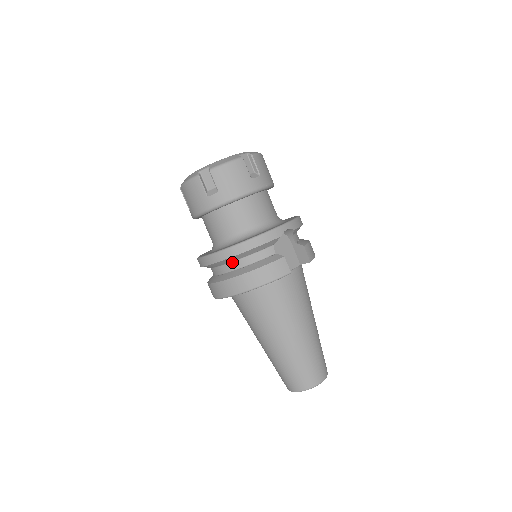
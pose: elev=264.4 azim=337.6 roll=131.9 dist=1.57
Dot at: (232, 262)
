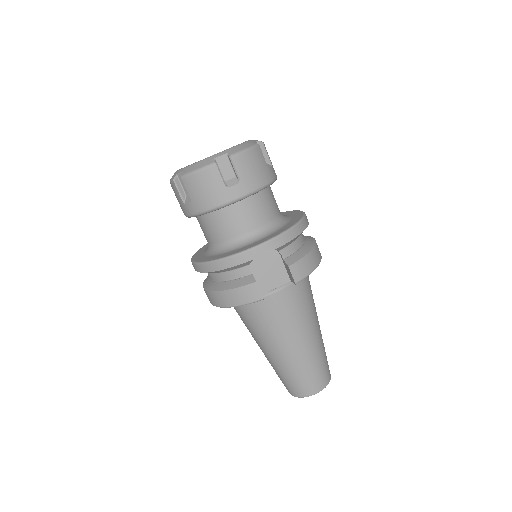
Dot at: (211, 273)
